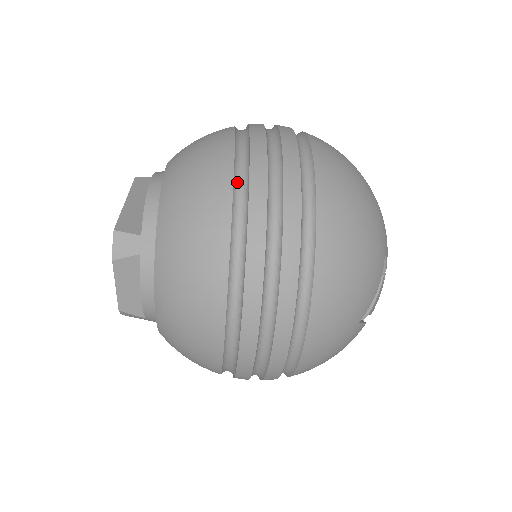
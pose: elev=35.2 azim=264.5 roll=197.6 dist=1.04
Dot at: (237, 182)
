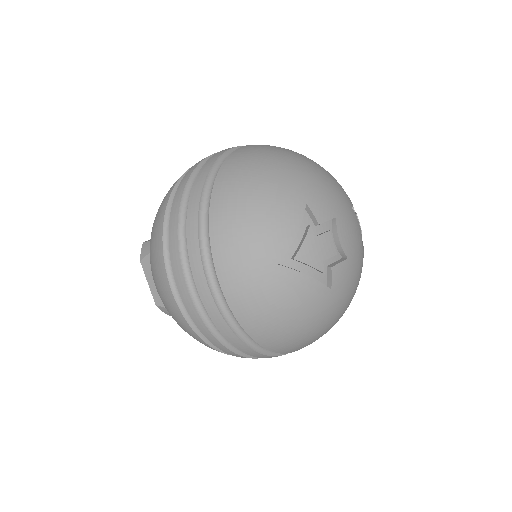
Dot at: occluded
